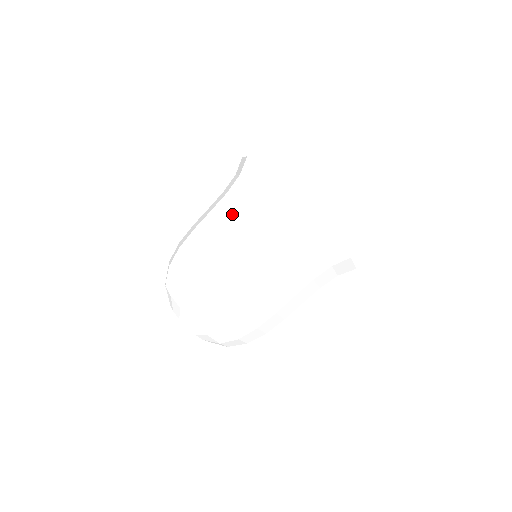
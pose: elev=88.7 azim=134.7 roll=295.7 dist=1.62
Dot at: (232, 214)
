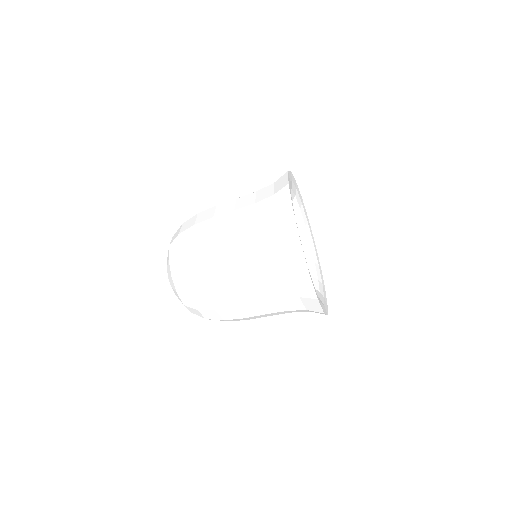
Dot at: (248, 231)
